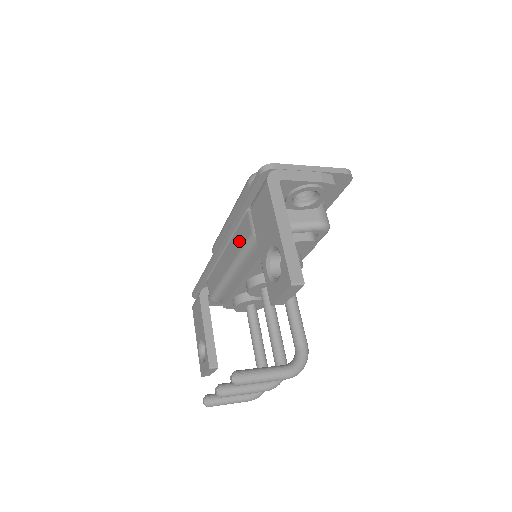
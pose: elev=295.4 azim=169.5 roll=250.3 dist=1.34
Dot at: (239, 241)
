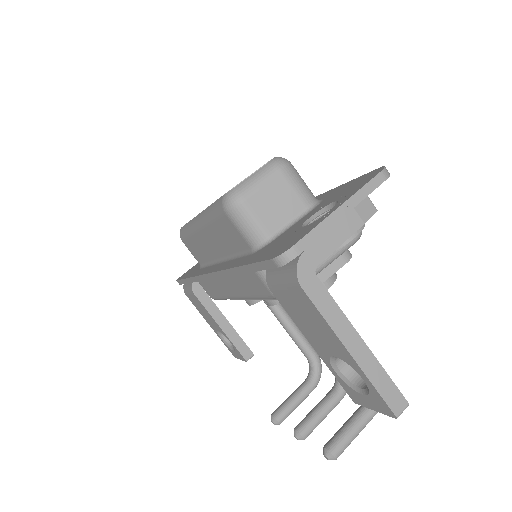
Dot at: (248, 287)
